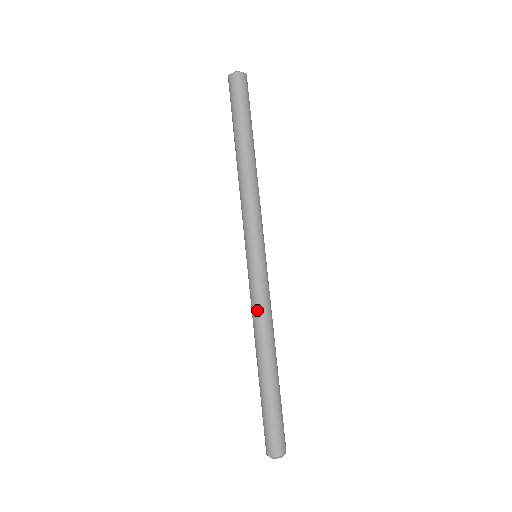
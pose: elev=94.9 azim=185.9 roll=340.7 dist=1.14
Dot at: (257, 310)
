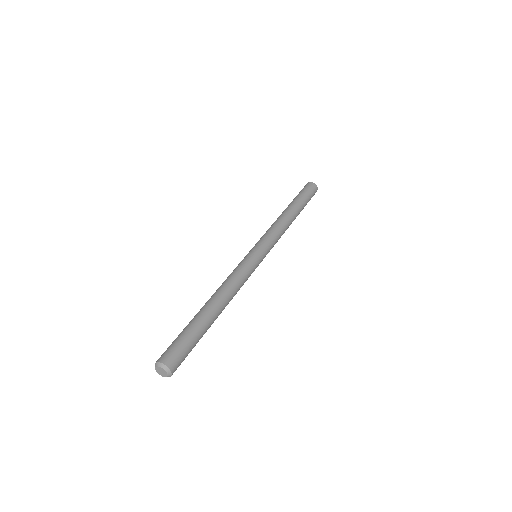
Dot at: (228, 277)
